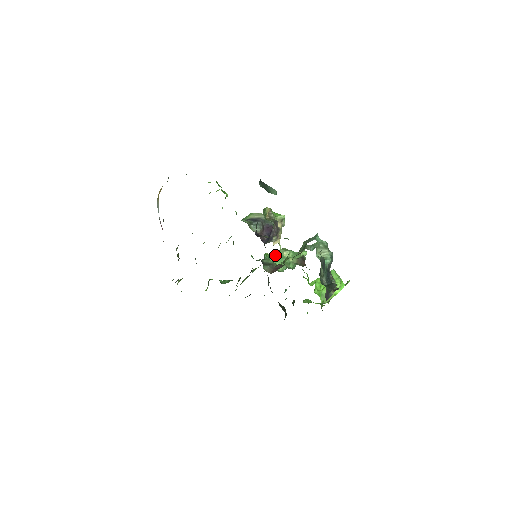
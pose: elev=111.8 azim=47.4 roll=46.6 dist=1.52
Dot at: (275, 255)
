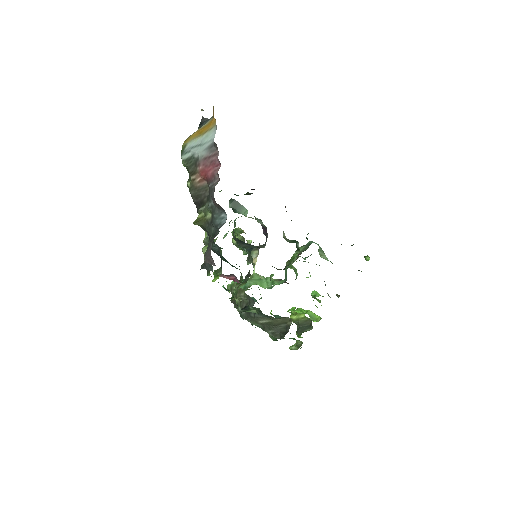
Dot at: occluded
